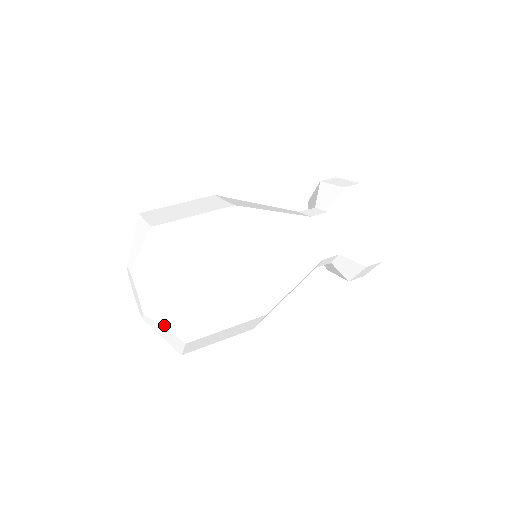
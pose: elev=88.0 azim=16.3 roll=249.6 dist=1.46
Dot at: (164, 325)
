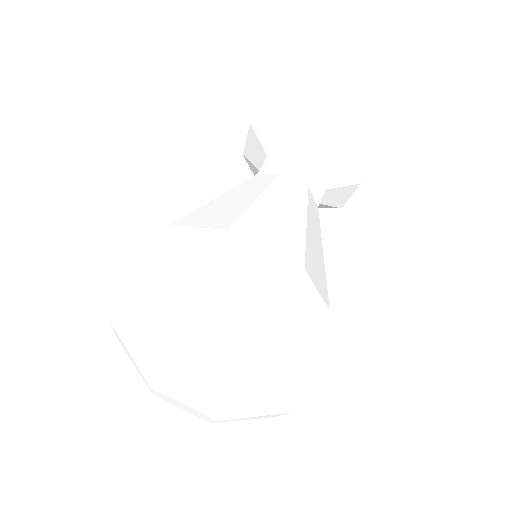
Dot at: occluded
